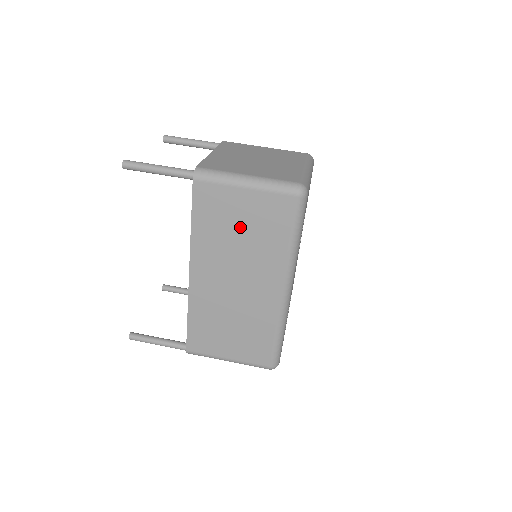
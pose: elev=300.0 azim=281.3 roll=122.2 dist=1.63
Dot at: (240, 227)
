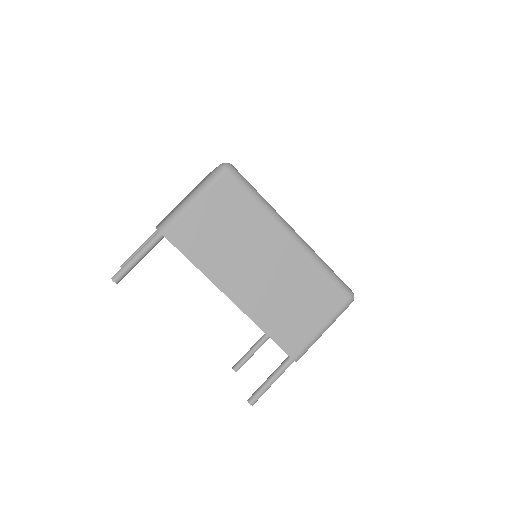
Dot at: (221, 229)
